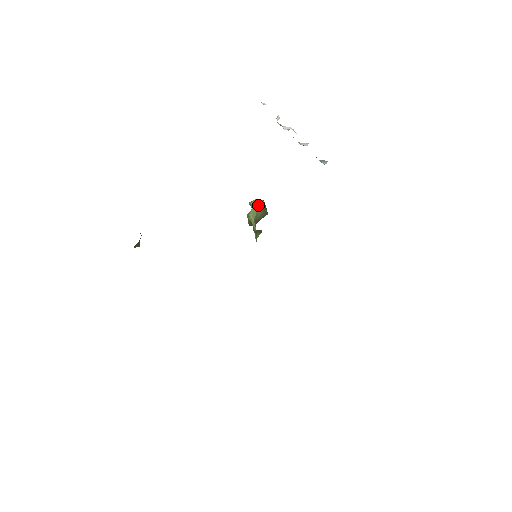
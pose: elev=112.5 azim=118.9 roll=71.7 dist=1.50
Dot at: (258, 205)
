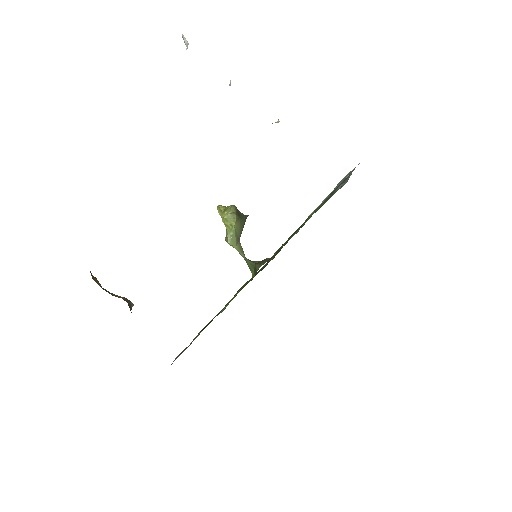
Dot at: (232, 225)
